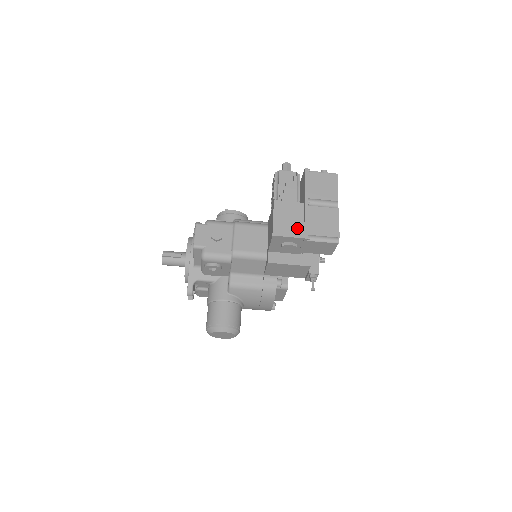
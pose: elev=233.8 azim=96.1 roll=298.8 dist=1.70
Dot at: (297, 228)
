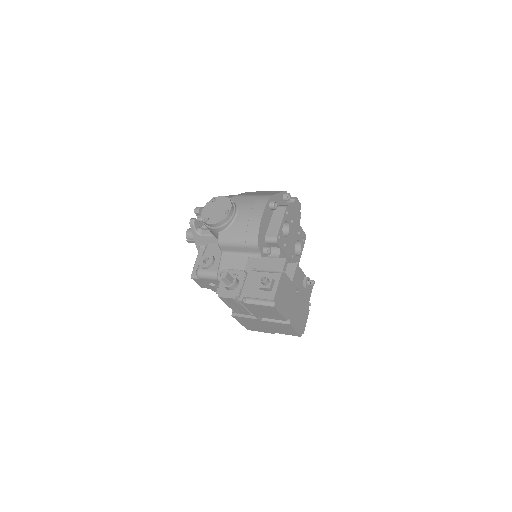
Dot at: (262, 329)
